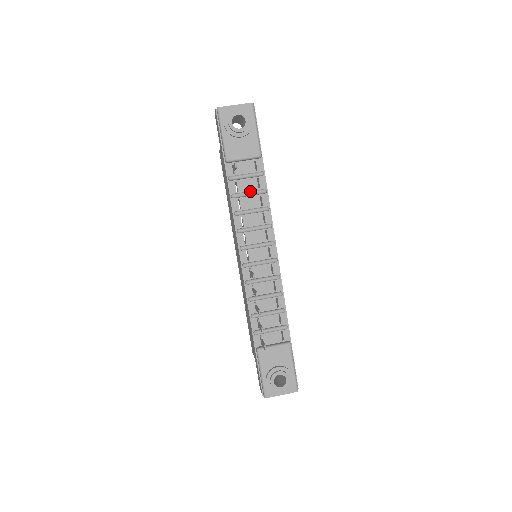
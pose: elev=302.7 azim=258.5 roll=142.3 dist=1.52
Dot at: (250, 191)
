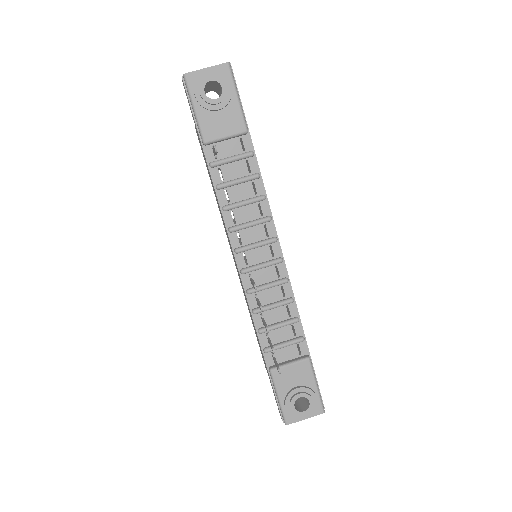
Dot at: (239, 178)
